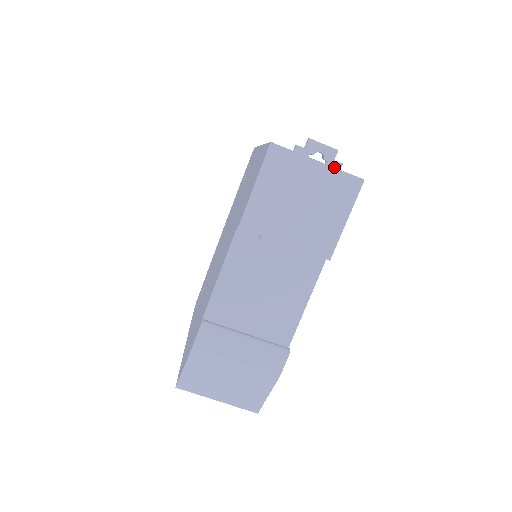
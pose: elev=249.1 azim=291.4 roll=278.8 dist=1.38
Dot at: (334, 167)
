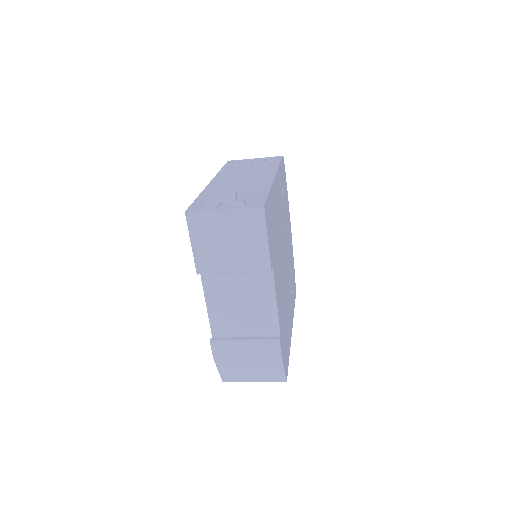
Dot at: (239, 206)
